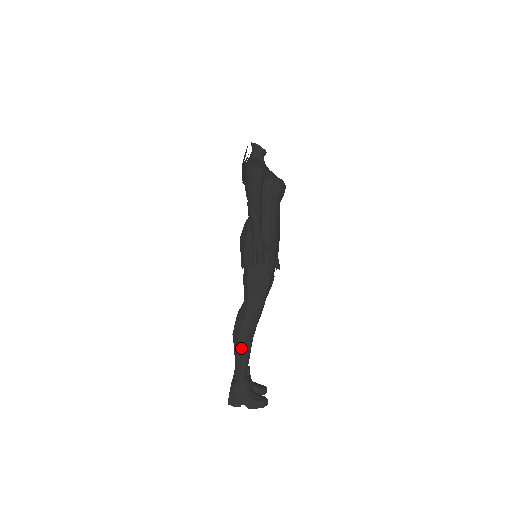
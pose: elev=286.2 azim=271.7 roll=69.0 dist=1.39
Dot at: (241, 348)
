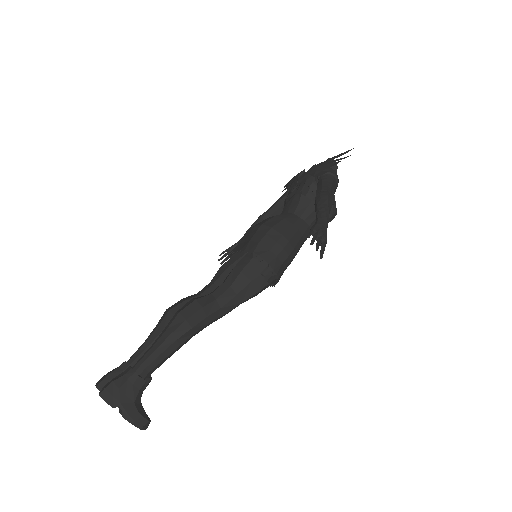
Dot at: (178, 335)
